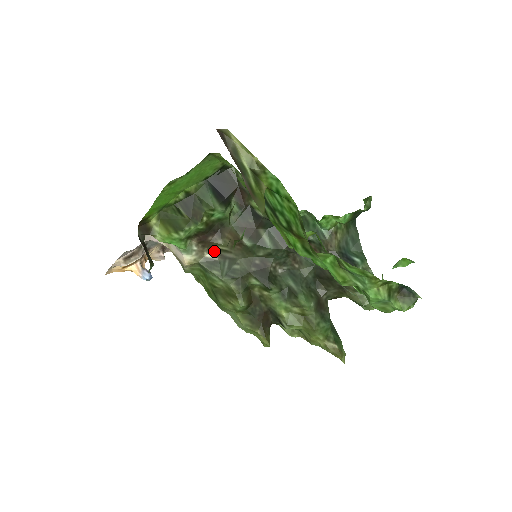
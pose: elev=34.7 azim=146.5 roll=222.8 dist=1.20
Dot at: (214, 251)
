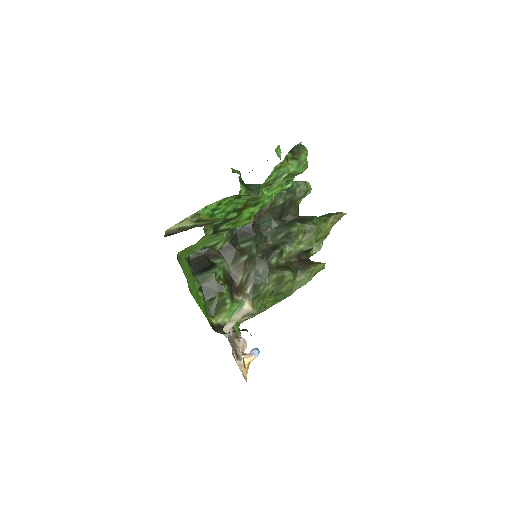
Dot at: (246, 286)
